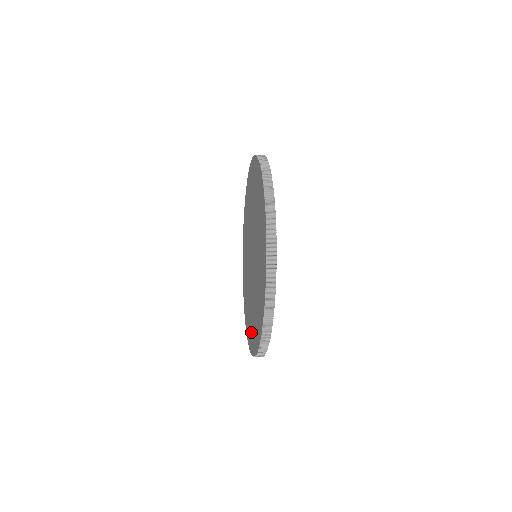
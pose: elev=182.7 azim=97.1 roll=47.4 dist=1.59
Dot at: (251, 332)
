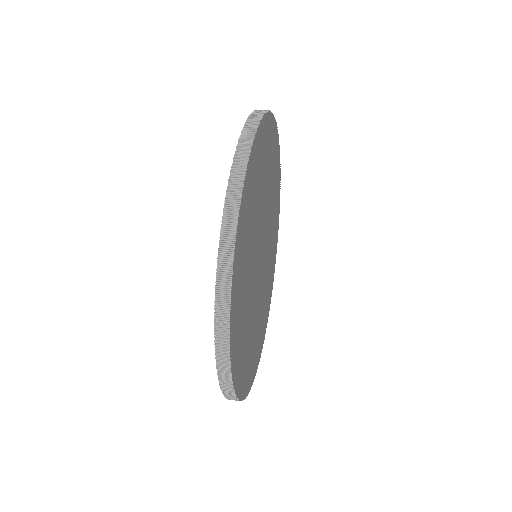
Dot at: occluded
